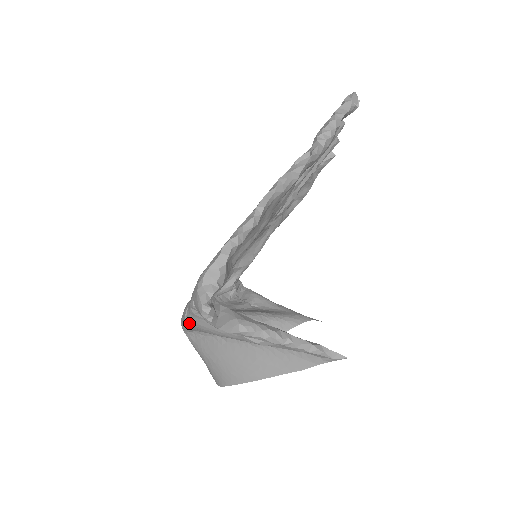
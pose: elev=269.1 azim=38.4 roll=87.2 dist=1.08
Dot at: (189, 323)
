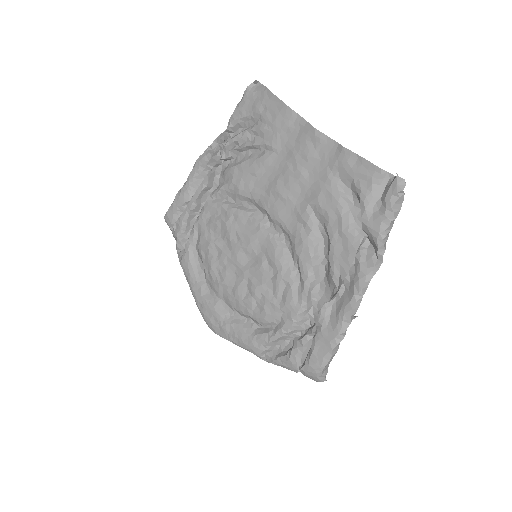
Dot at: occluded
